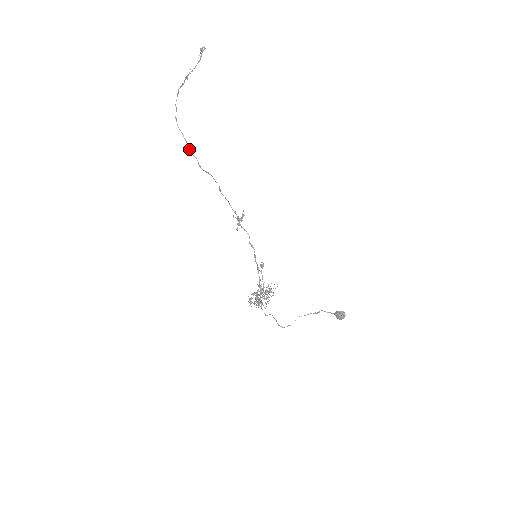
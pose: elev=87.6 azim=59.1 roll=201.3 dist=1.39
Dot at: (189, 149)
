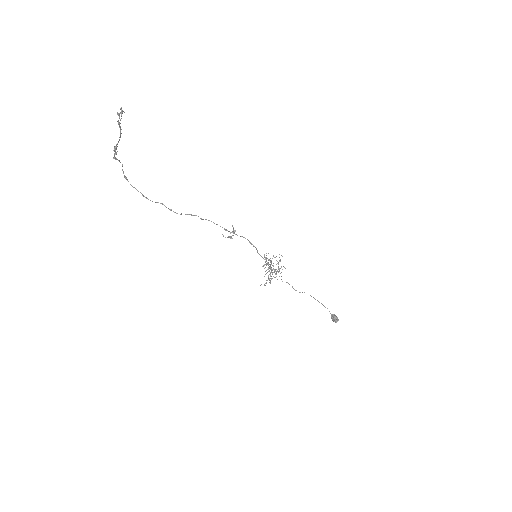
Dot at: (152, 201)
